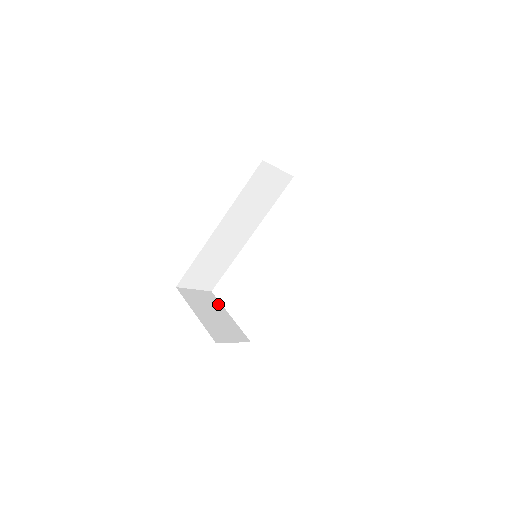
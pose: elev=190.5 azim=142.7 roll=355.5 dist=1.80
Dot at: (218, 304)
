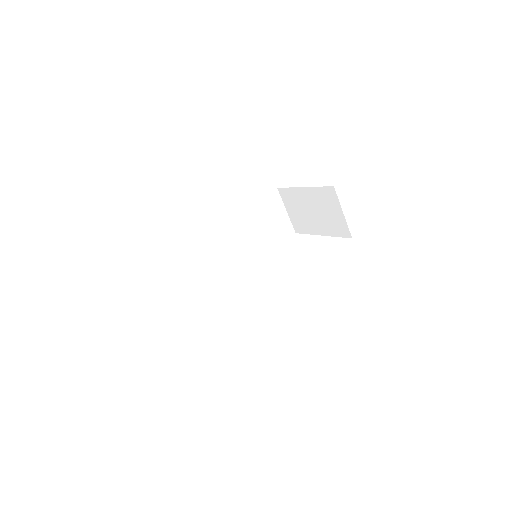
Dot at: occluded
